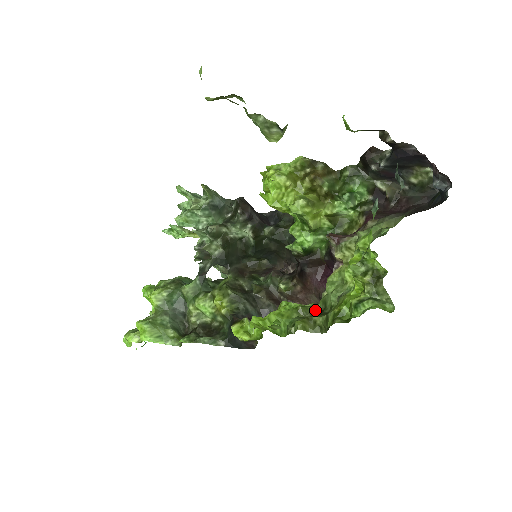
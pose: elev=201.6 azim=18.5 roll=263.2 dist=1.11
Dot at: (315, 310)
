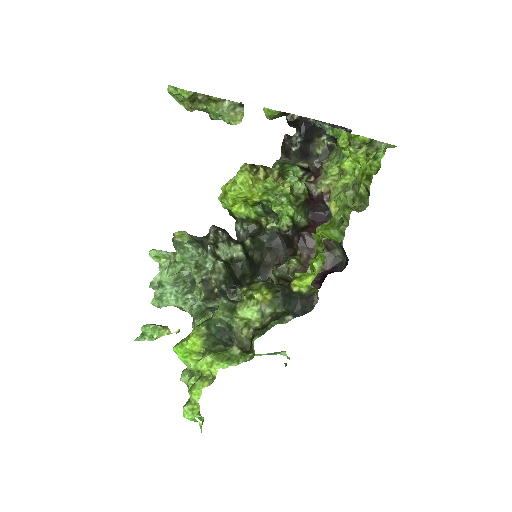
Dot at: occluded
